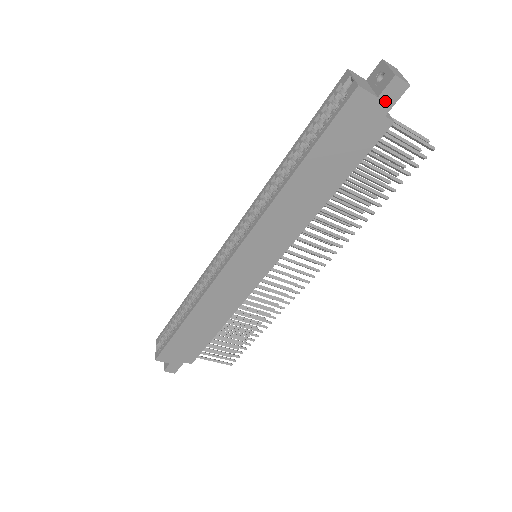
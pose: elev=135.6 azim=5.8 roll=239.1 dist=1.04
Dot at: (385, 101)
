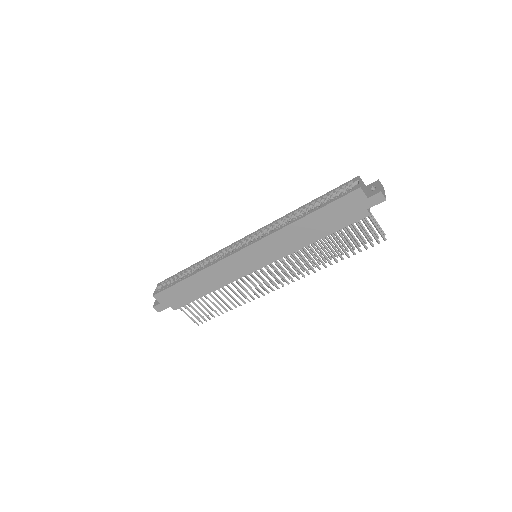
Dot at: (370, 202)
